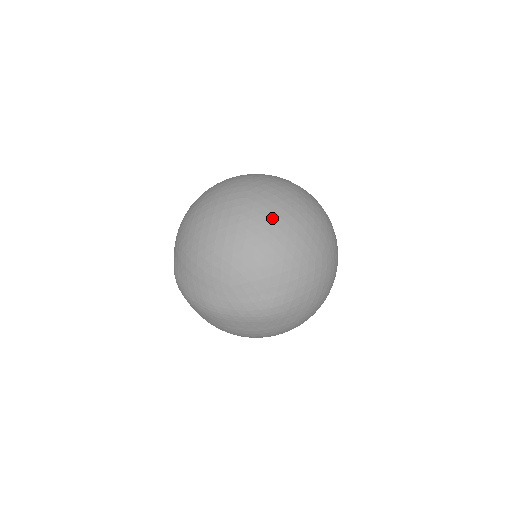
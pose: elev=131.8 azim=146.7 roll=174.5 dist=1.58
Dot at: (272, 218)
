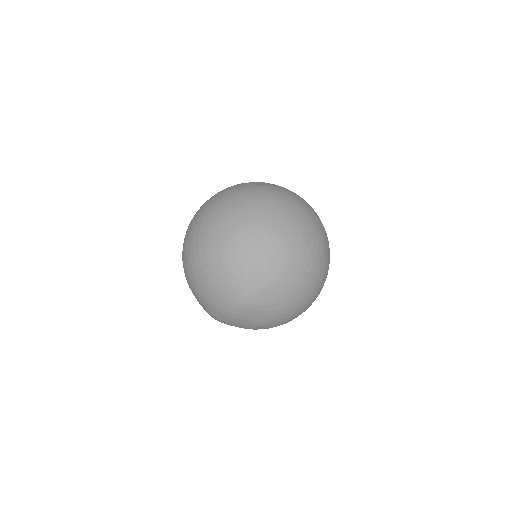
Dot at: (206, 232)
